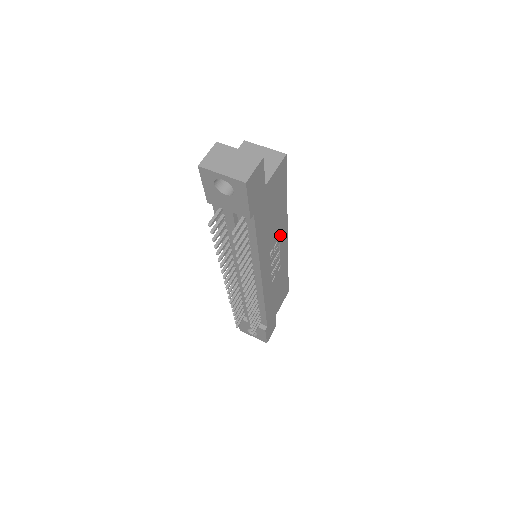
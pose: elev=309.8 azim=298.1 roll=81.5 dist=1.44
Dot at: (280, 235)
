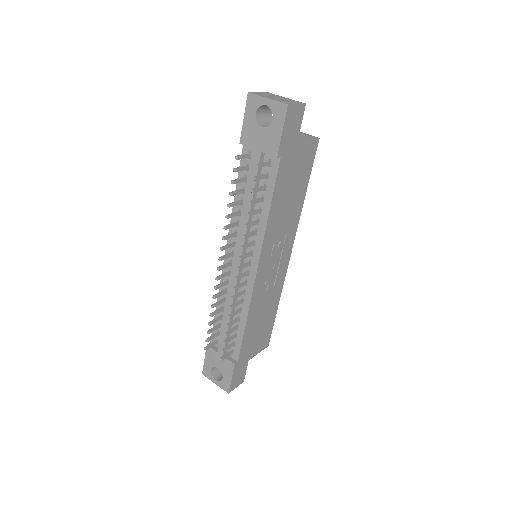
Dot at: (287, 236)
